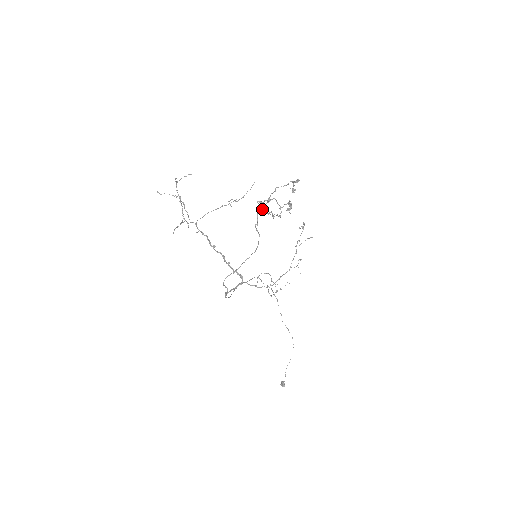
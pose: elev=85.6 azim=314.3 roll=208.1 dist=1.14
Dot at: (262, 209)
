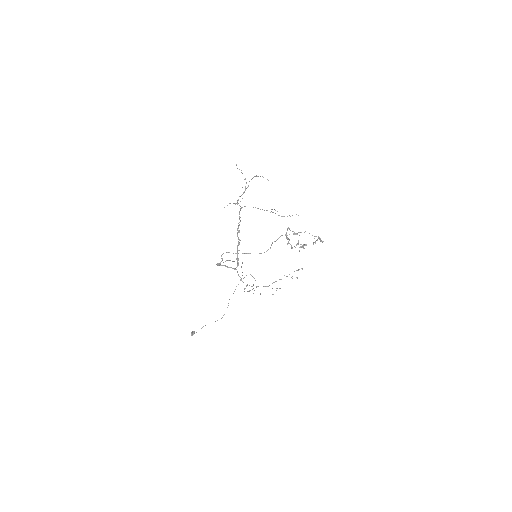
Dot at: (287, 235)
